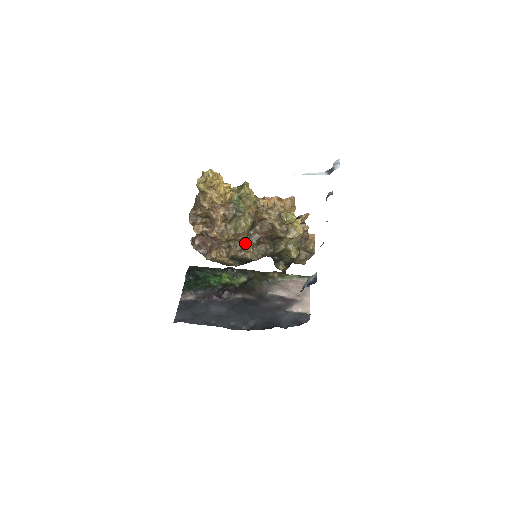
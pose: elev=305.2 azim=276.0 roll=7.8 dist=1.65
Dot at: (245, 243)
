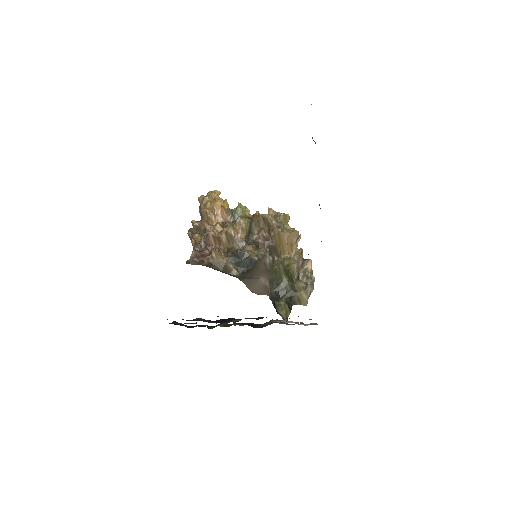
Dot at: occluded
